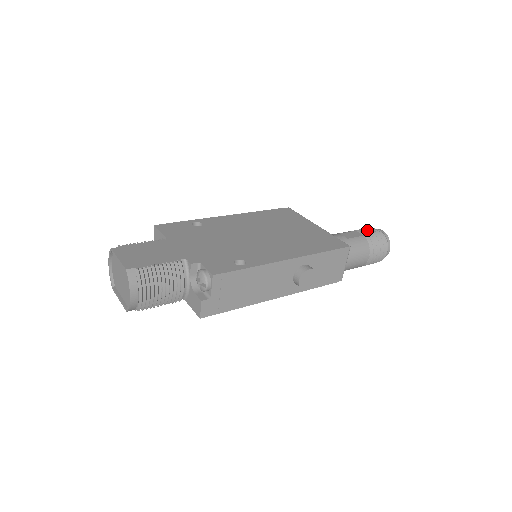
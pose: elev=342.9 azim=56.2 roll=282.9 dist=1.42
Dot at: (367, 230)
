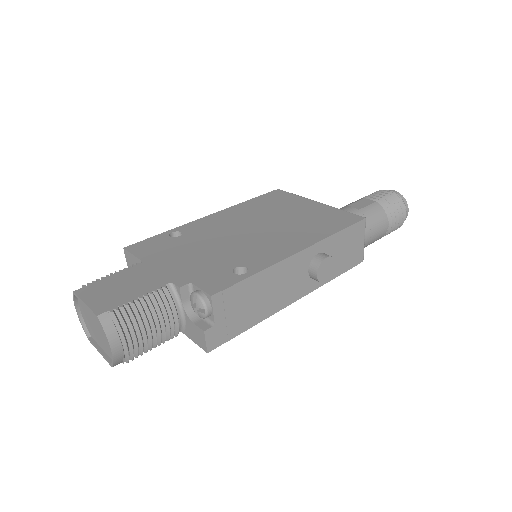
Dot at: (377, 194)
